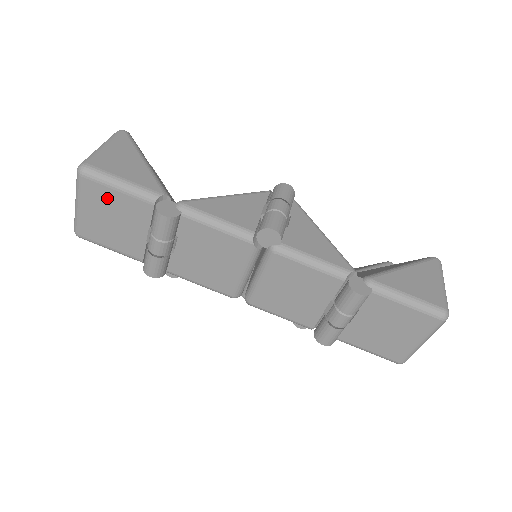
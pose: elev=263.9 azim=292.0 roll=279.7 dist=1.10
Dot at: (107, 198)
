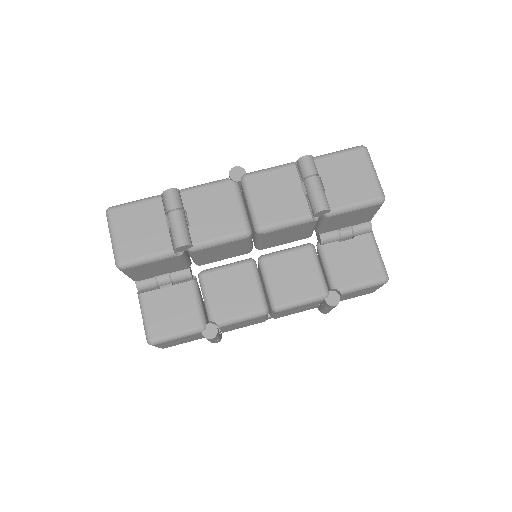
Dot at: (131, 215)
